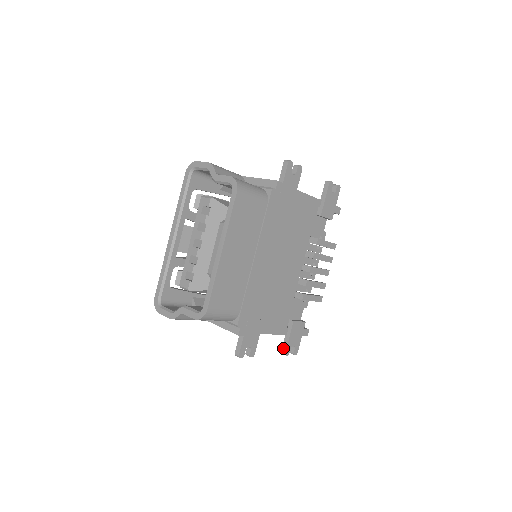
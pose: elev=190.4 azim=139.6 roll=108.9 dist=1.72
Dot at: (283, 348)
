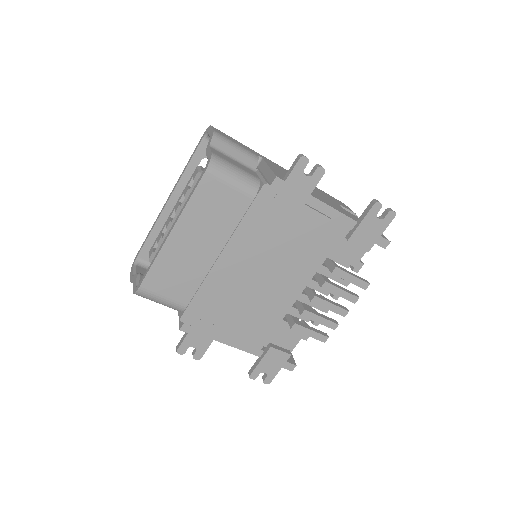
Dot at: (251, 369)
